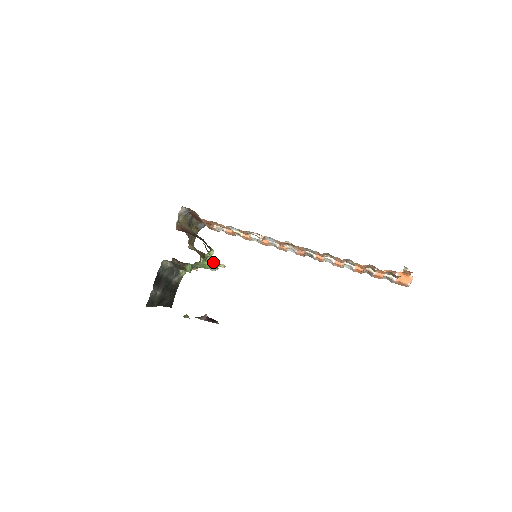
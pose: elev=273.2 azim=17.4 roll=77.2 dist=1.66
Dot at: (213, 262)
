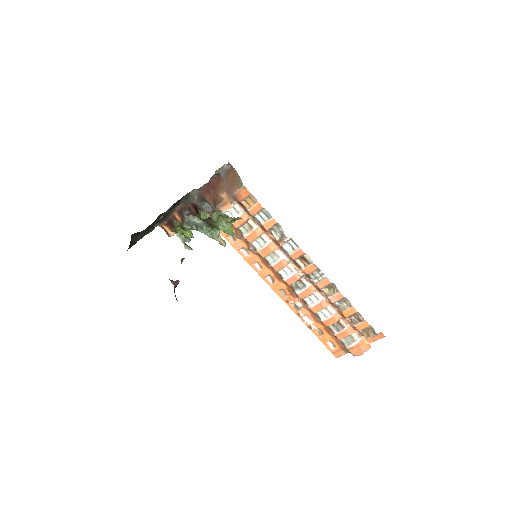
Dot at: (232, 229)
